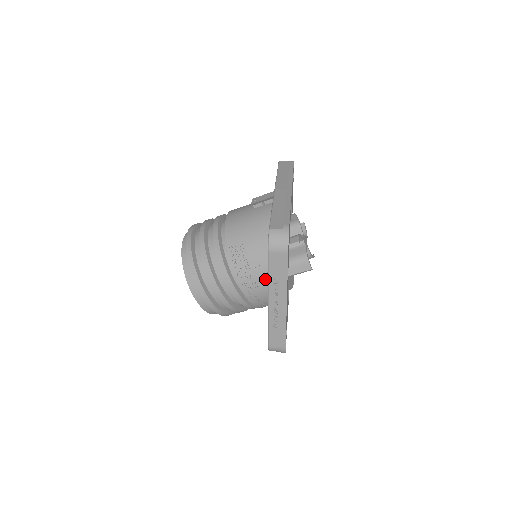
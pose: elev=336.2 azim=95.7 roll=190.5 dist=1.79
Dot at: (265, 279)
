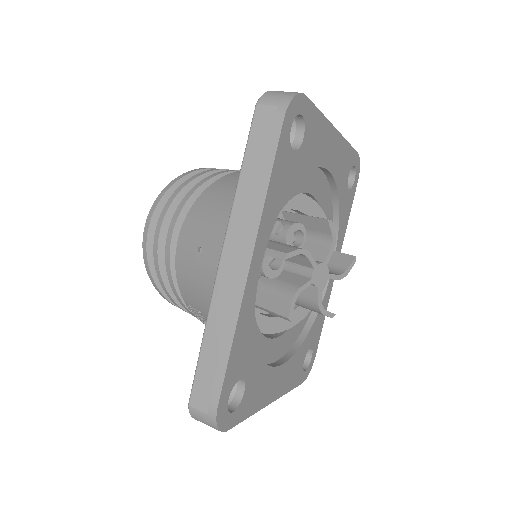
Dot at: occluded
